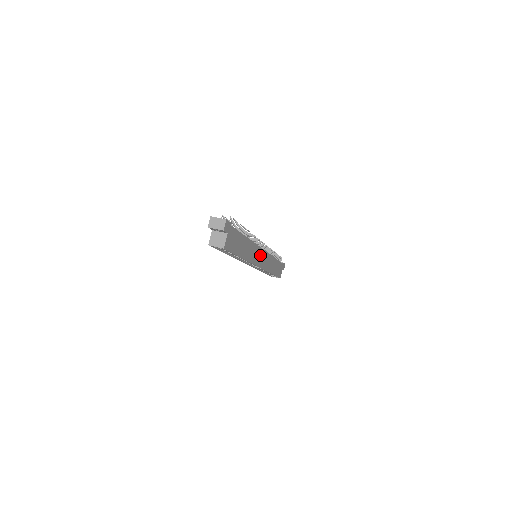
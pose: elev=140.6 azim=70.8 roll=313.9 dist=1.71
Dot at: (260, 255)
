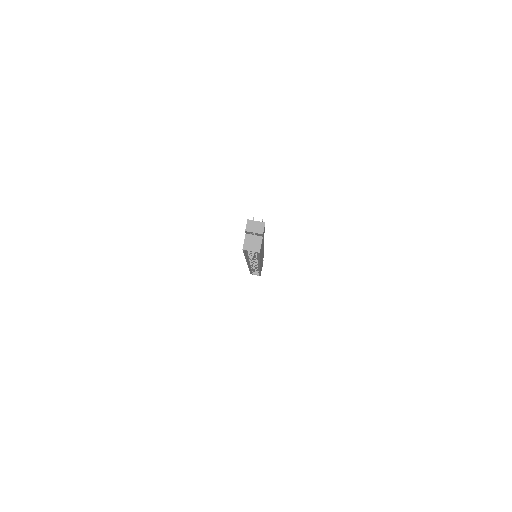
Dot at: (262, 255)
